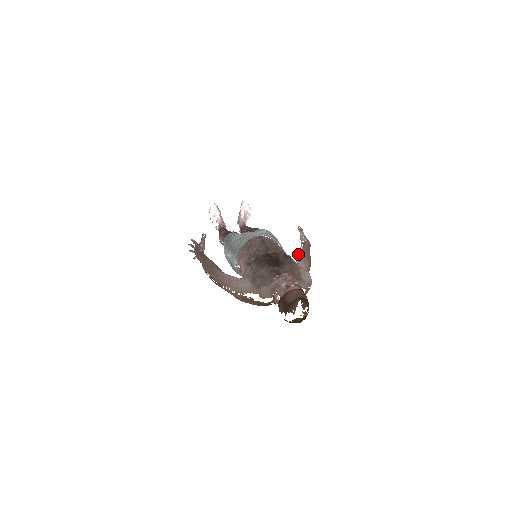
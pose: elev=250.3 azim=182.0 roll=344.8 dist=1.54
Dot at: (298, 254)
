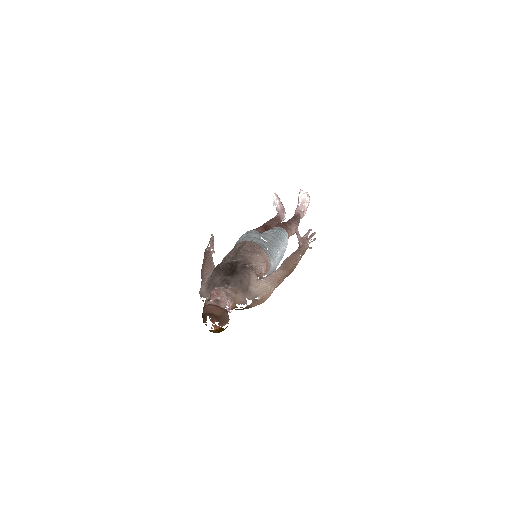
Dot at: (286, 259)
